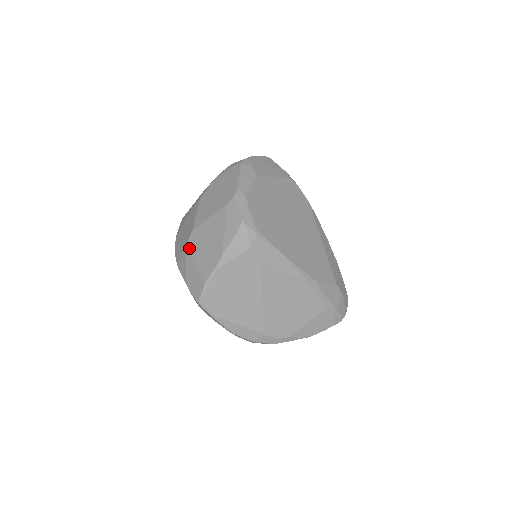
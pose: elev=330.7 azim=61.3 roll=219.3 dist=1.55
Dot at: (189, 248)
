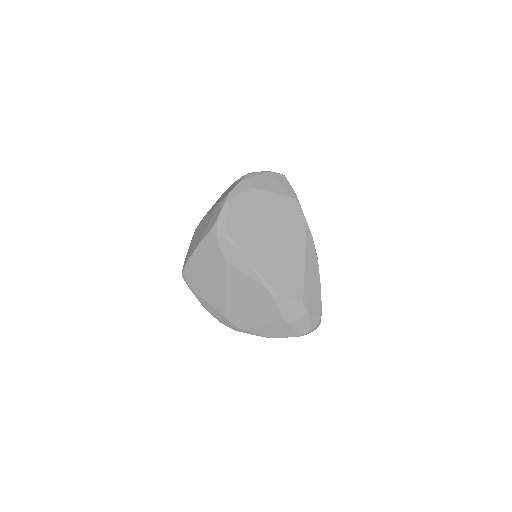
Dot at: (195, 232)
